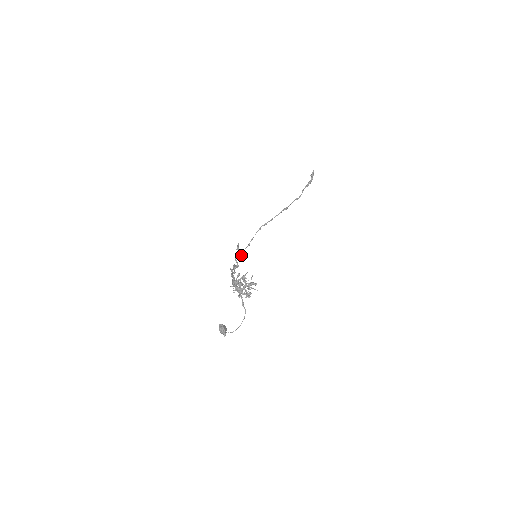
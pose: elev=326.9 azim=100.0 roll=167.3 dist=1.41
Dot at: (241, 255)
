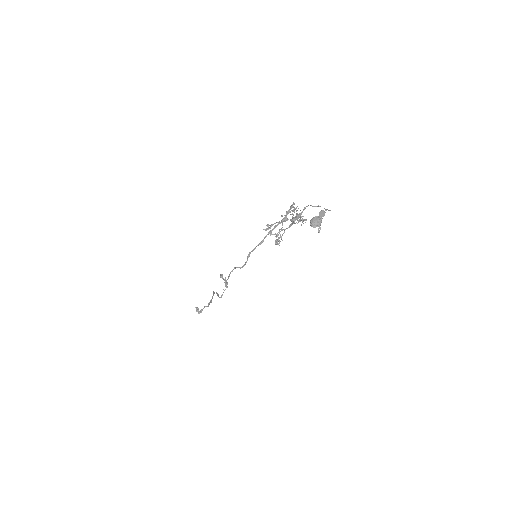
Dot at: occluded
